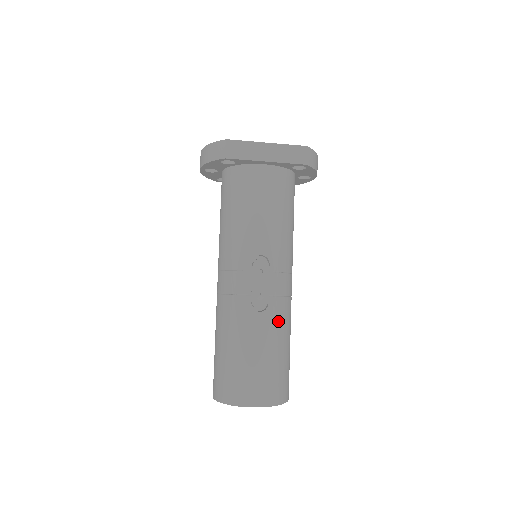
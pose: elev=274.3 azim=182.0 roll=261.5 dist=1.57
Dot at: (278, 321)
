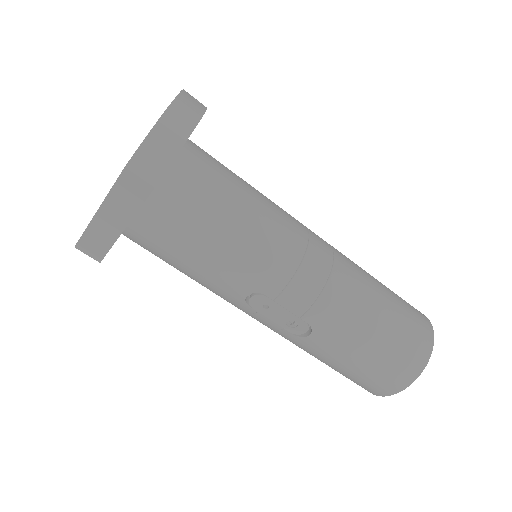
Dot at: (337, 324)
